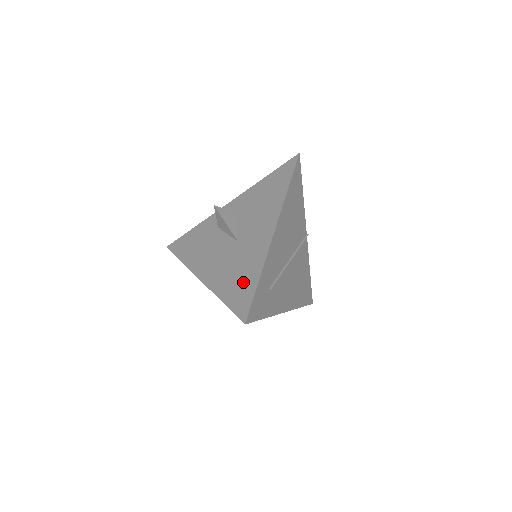
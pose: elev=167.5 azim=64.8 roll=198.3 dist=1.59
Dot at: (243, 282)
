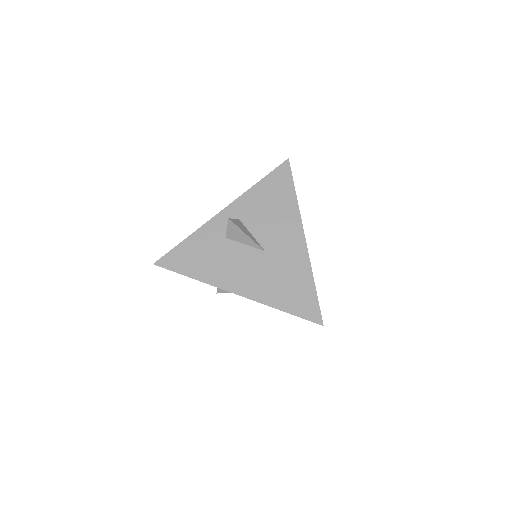
Dot at: (298, 290)
